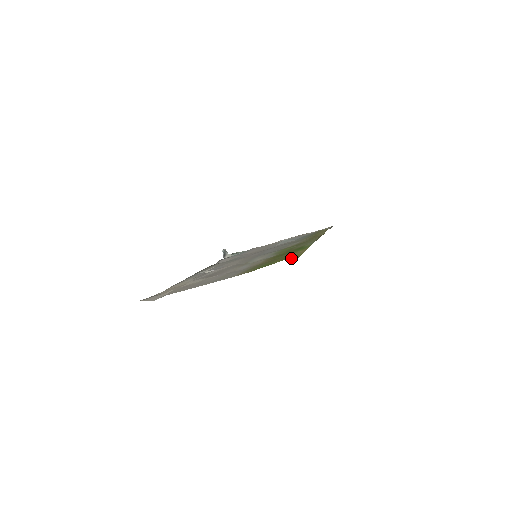
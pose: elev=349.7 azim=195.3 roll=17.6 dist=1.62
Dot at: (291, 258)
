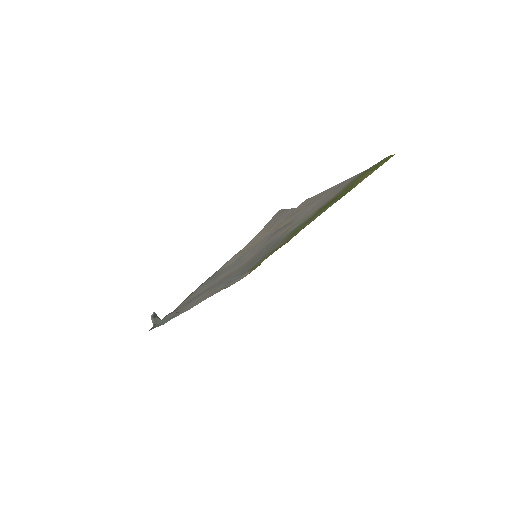
Dot at: (389, 157)
